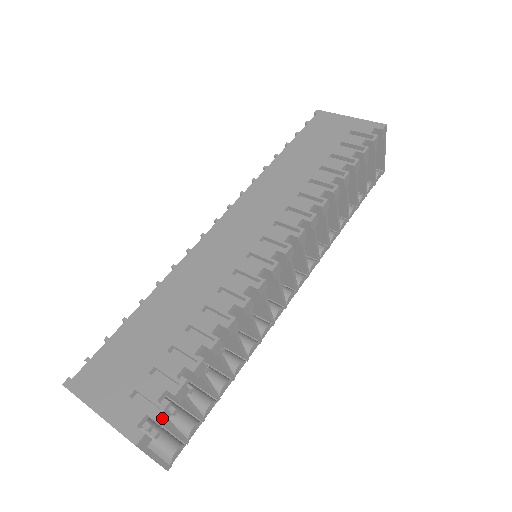
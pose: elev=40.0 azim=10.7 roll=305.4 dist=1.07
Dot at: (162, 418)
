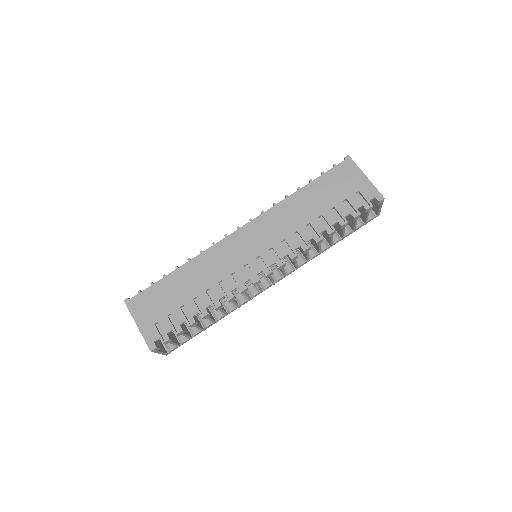
Dot at: (167, 342)
